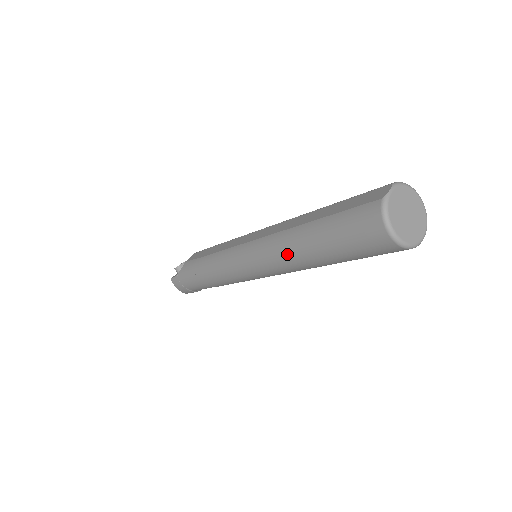
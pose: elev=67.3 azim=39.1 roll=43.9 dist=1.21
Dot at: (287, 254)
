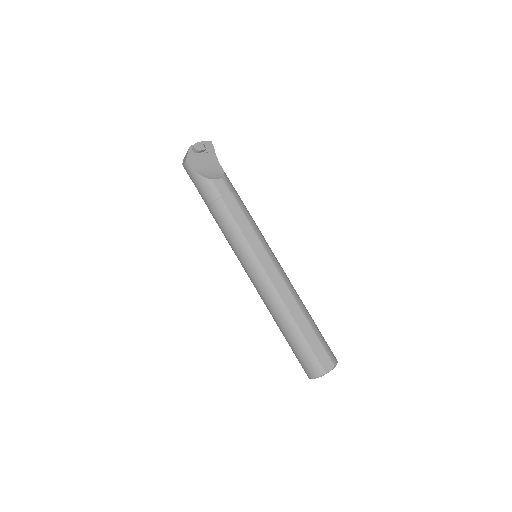
Dot at: (273, 312)
